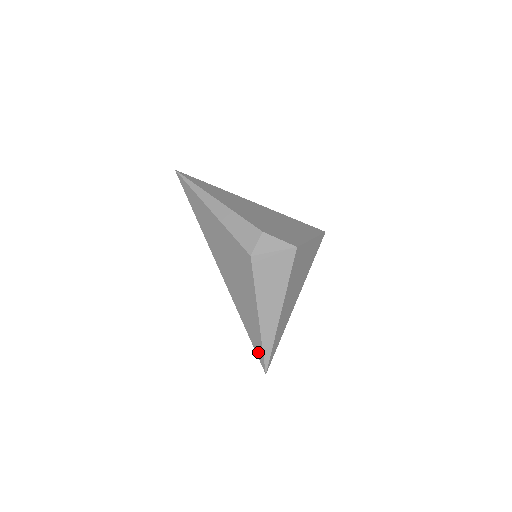
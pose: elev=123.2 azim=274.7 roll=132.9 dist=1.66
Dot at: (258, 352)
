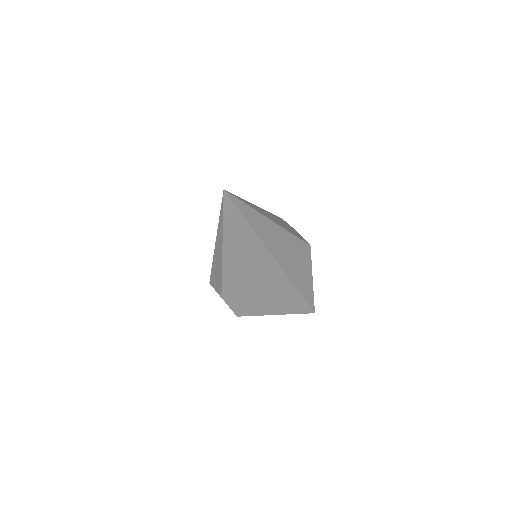
Dot at: occluded
